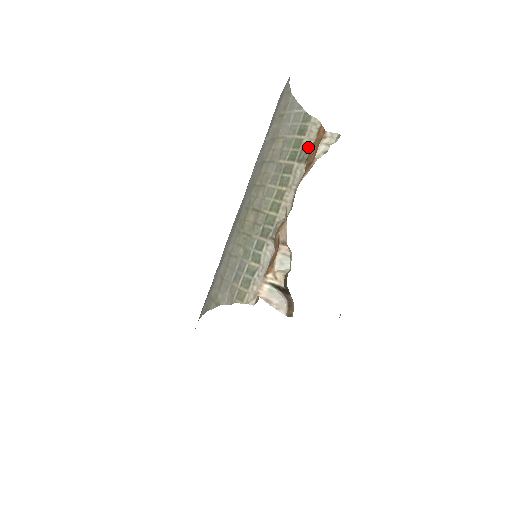
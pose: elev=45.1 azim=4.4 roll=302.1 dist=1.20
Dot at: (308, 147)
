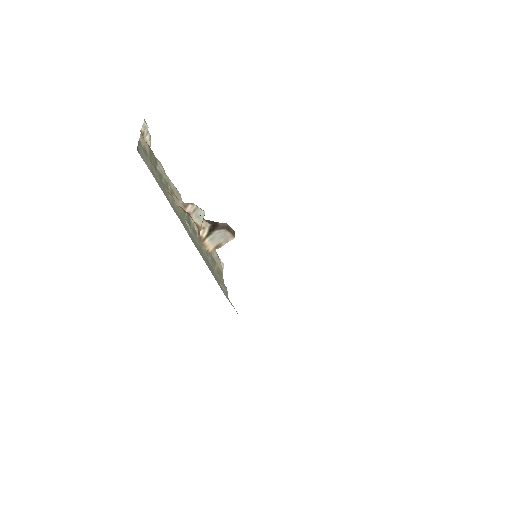
Dot at: (150, 151)
